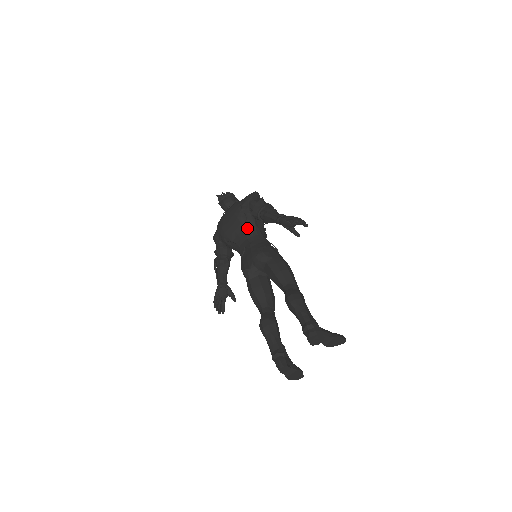
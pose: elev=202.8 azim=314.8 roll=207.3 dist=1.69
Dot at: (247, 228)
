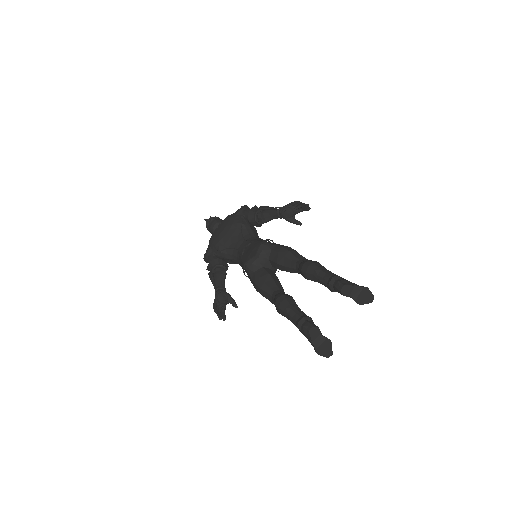
Dot at: (244, 232)
